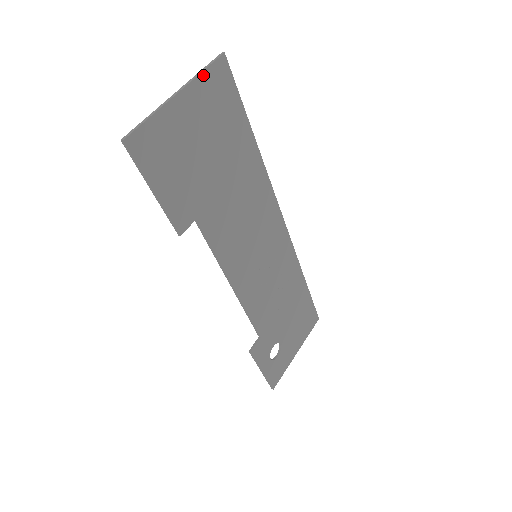
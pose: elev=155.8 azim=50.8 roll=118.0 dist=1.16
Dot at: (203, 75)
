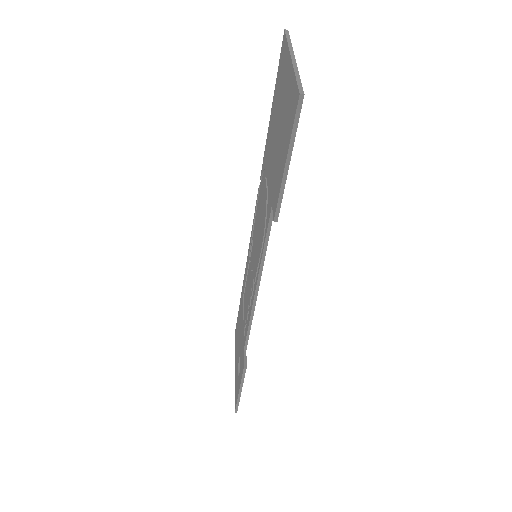
Dot at: occluded
